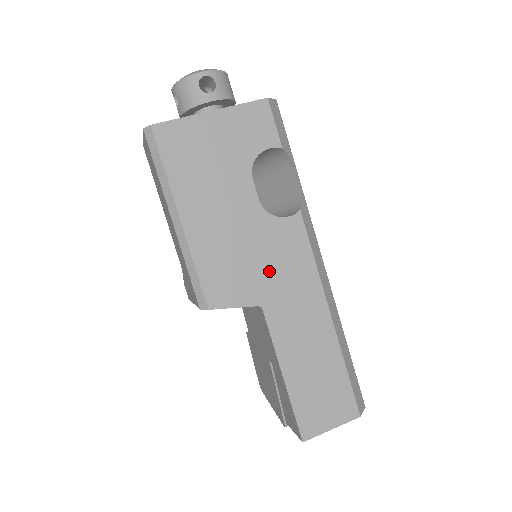
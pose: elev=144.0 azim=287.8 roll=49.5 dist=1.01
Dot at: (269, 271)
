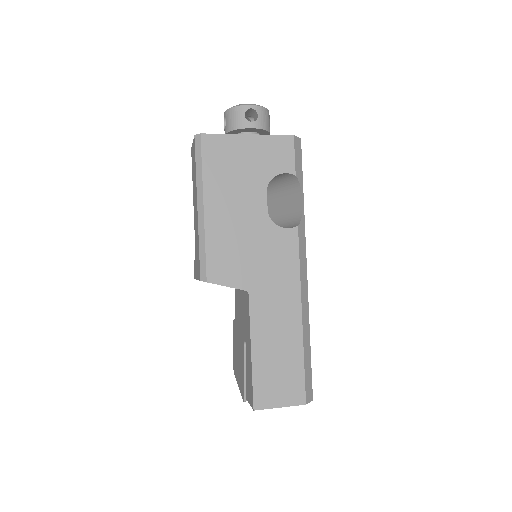
Dot at: (261, 266)
